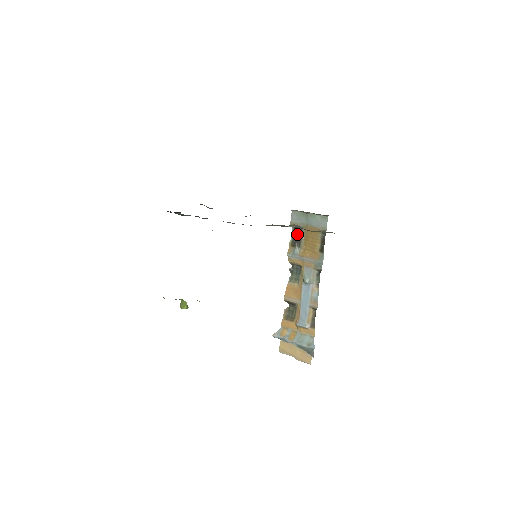
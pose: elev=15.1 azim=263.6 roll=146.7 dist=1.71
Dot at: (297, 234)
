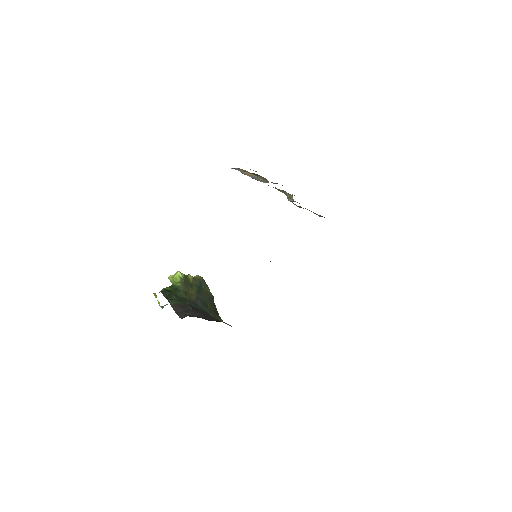
Dot at: occluded
